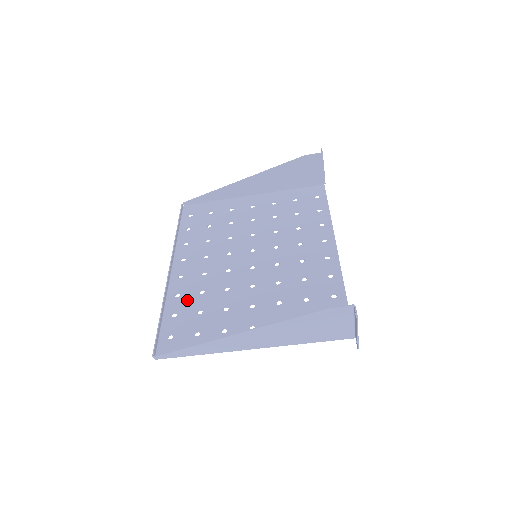
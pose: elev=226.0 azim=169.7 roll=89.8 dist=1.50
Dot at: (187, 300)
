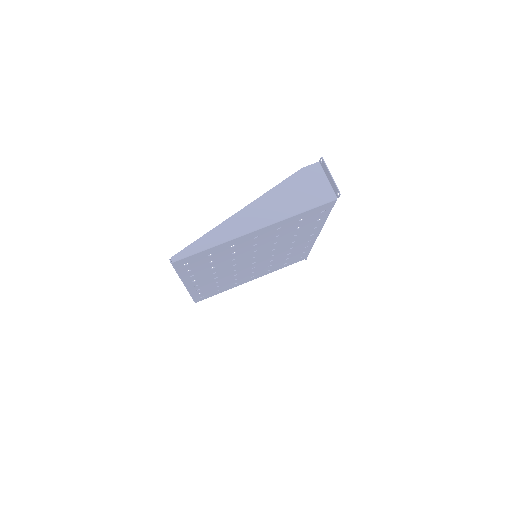
Dot at: (200, 270)
